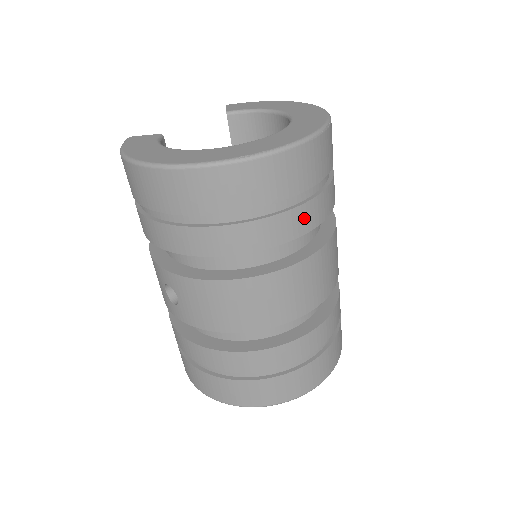
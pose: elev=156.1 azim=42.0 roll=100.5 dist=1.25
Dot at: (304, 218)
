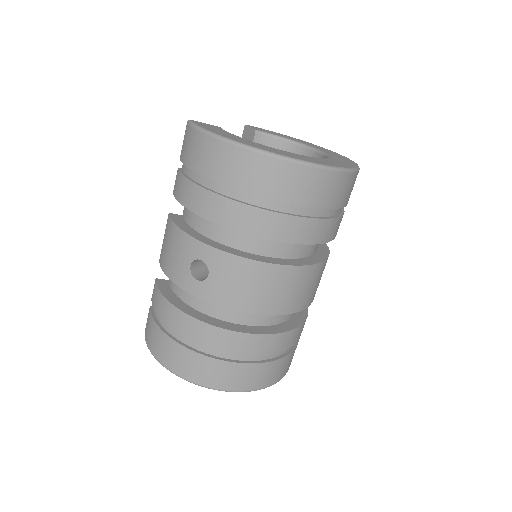
Dot at: (335, 228)
